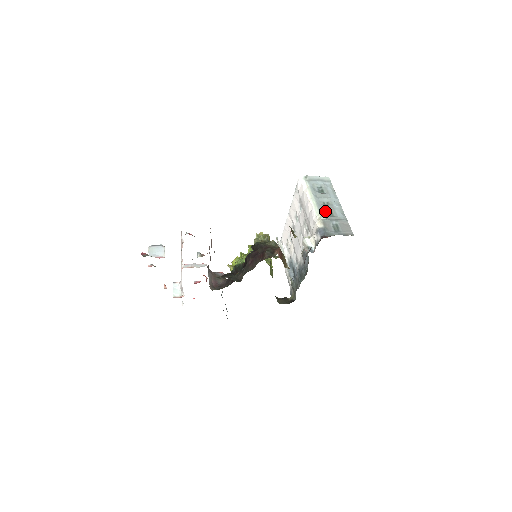
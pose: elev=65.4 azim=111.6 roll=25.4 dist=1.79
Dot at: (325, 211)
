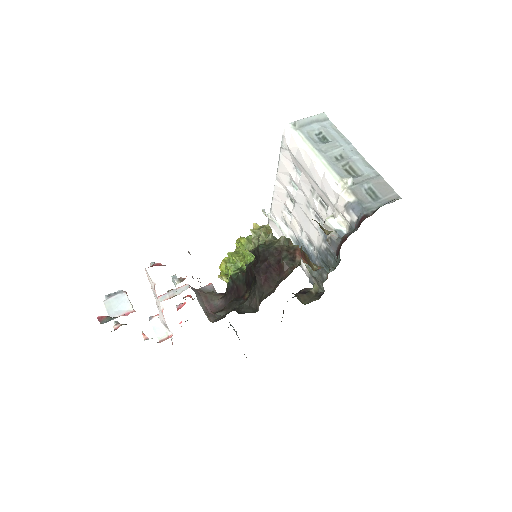
Dot at: (344, 171)
